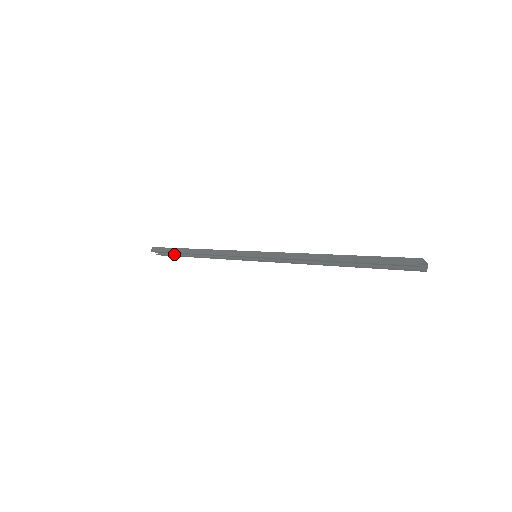
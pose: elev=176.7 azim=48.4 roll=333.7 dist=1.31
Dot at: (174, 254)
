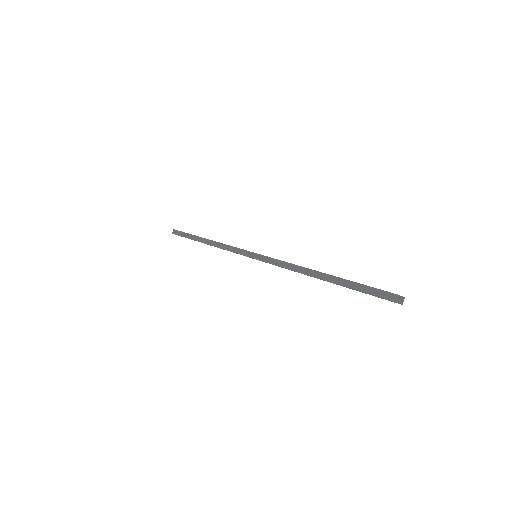
Dot at: occluded
